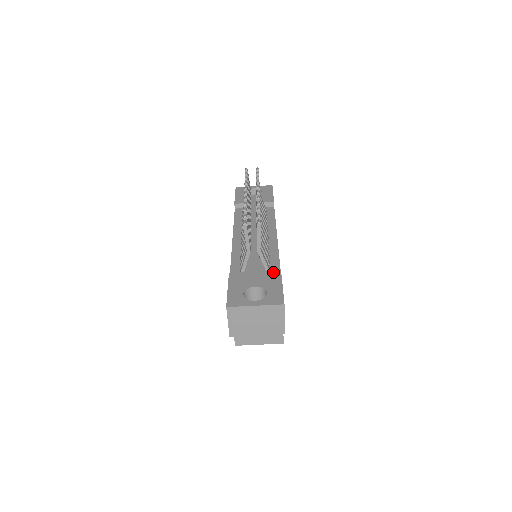
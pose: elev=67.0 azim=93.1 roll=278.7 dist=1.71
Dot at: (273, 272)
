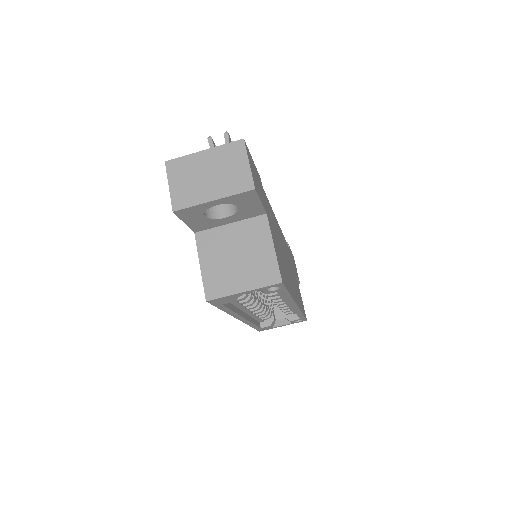
Dot at: occluded
